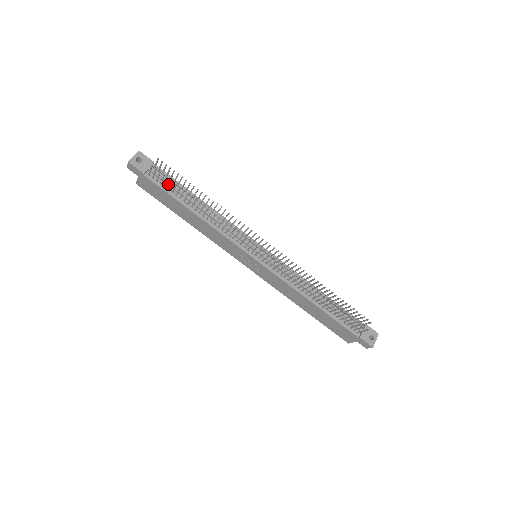
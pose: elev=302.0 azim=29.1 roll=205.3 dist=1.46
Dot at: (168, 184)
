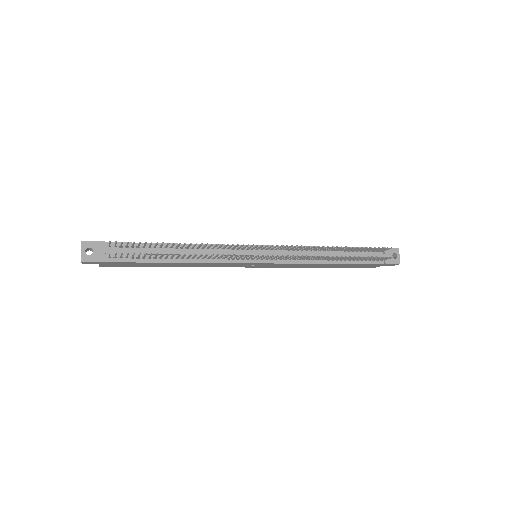
Dot at: occluded
